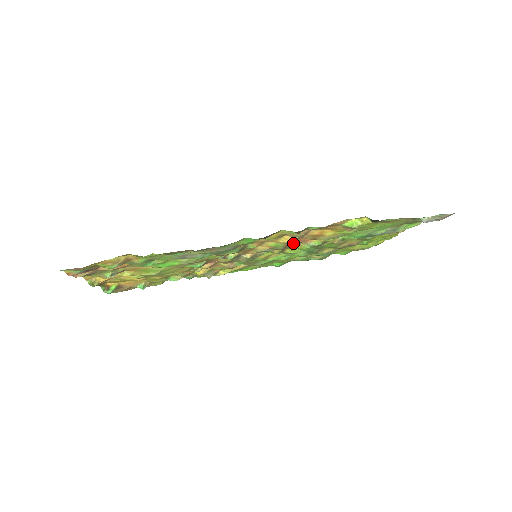
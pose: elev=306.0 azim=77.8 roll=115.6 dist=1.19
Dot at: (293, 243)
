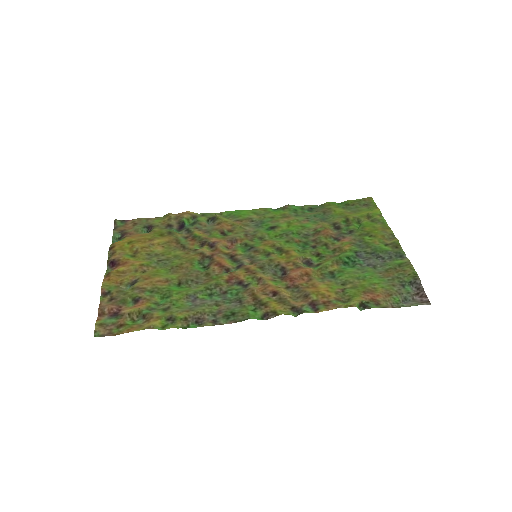
Dot at: (291, 271)
